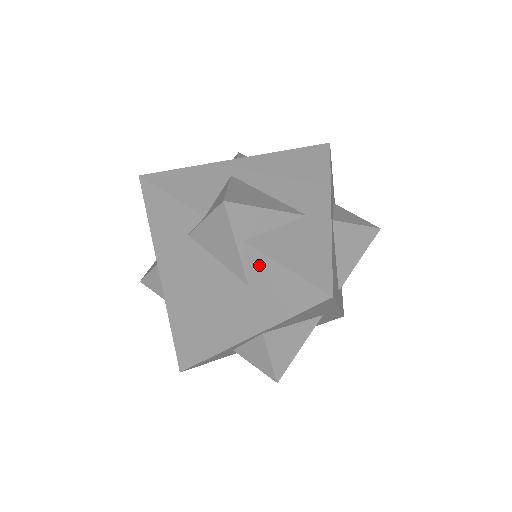
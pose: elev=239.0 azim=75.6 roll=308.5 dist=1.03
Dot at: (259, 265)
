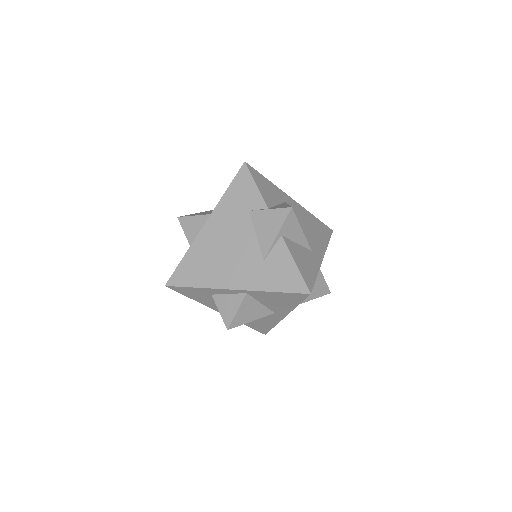
Dot at: (280, 253)
